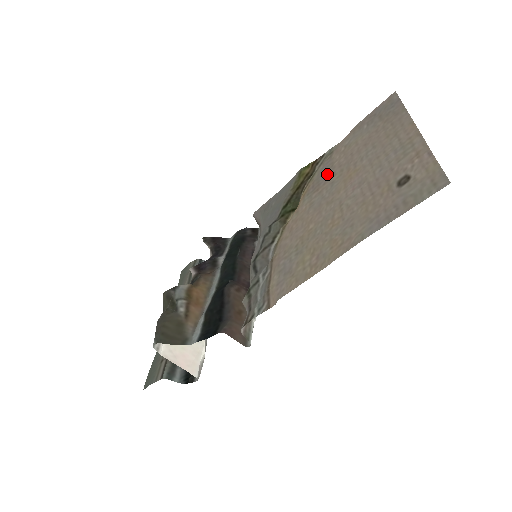
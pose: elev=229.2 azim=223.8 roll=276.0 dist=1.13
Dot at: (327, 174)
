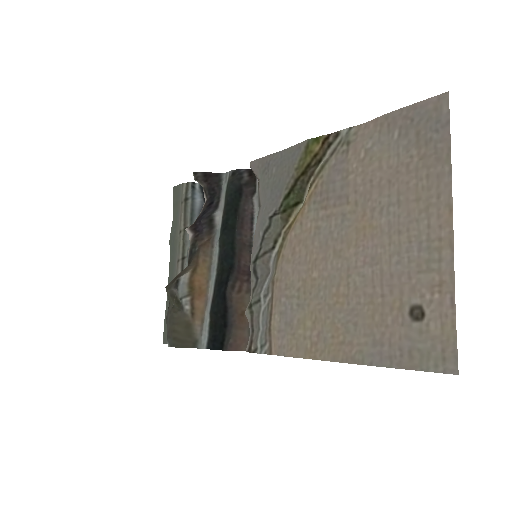
Dot at: (339, 189)
